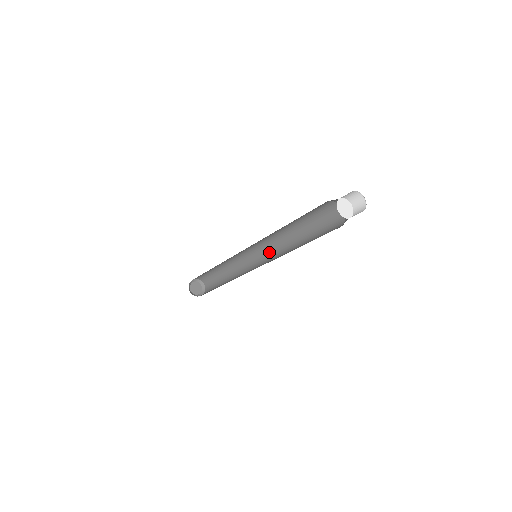
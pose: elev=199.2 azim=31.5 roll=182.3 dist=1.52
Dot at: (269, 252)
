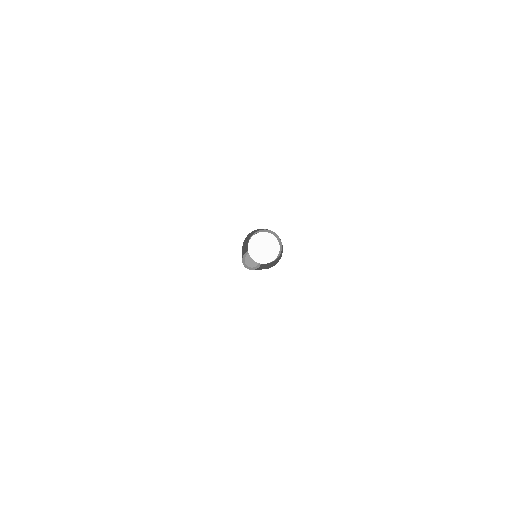
Dot at: occluded
